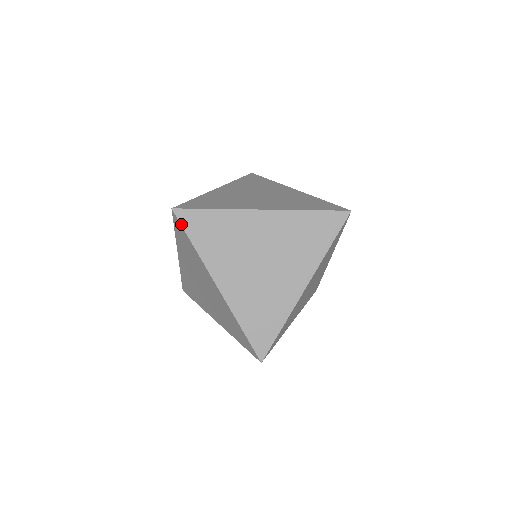
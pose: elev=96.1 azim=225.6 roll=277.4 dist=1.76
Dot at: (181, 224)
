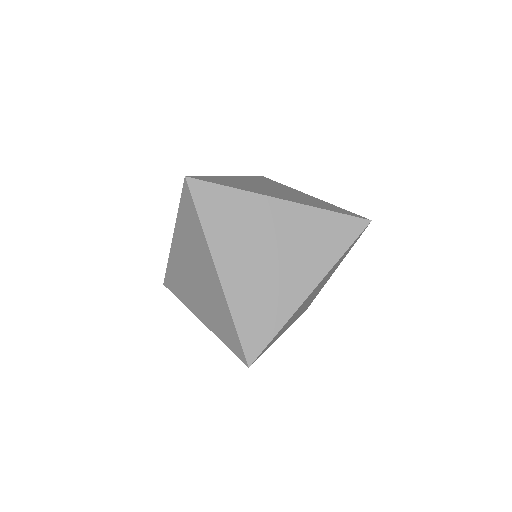
Dot at: (192, 195)
